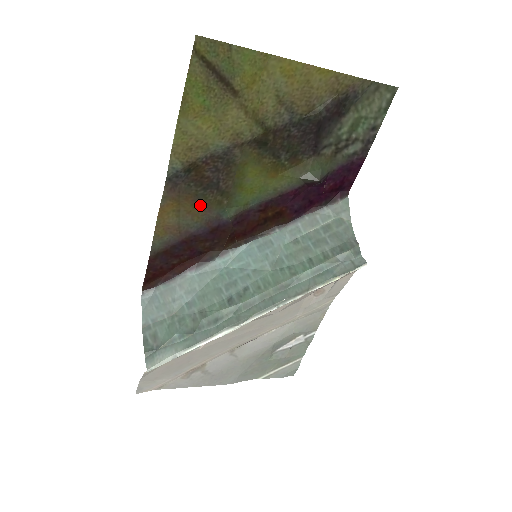
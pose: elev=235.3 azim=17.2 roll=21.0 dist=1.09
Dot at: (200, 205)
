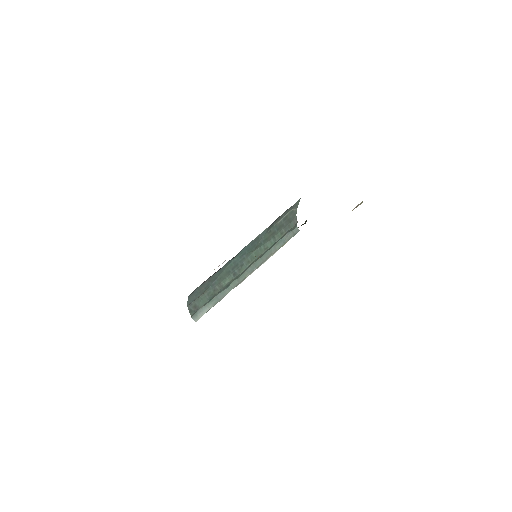
Dot at: occluded
